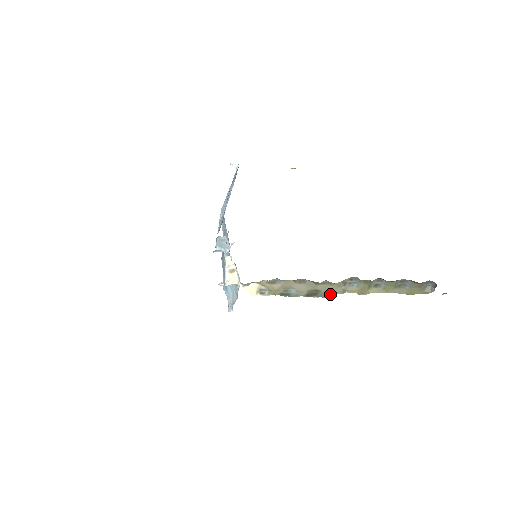
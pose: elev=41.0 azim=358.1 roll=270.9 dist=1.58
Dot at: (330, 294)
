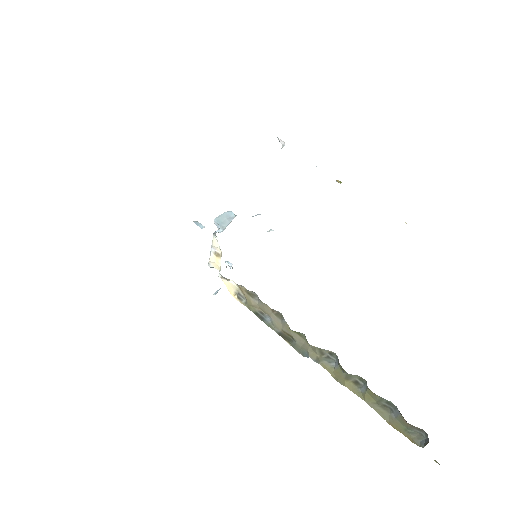
Dot at: (304, 352)
